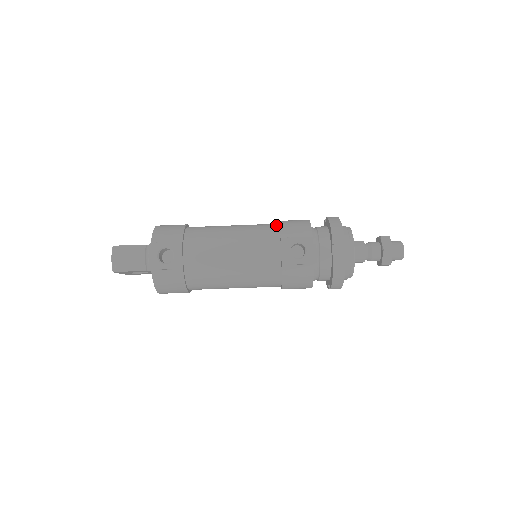
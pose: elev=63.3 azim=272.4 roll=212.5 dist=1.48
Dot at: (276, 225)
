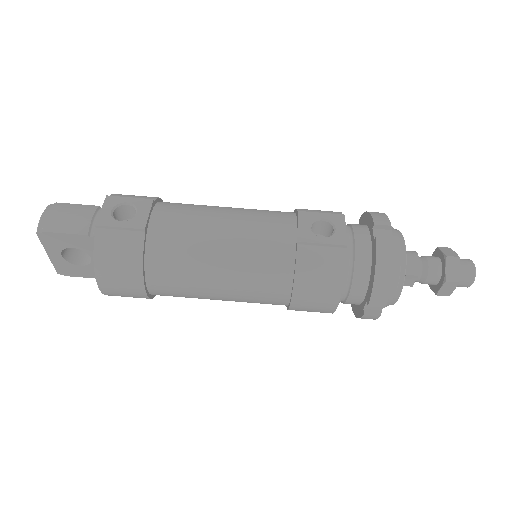
Dot at: occluded
